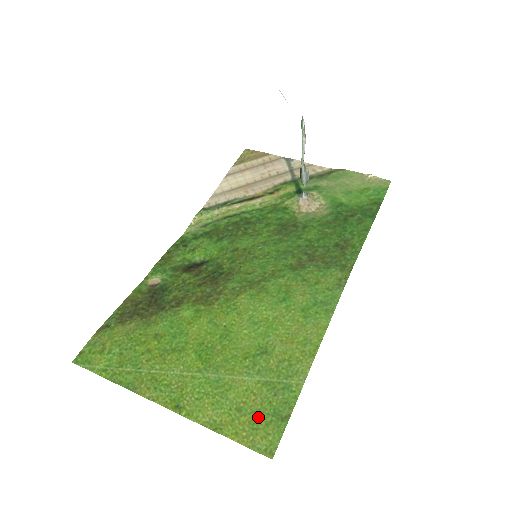
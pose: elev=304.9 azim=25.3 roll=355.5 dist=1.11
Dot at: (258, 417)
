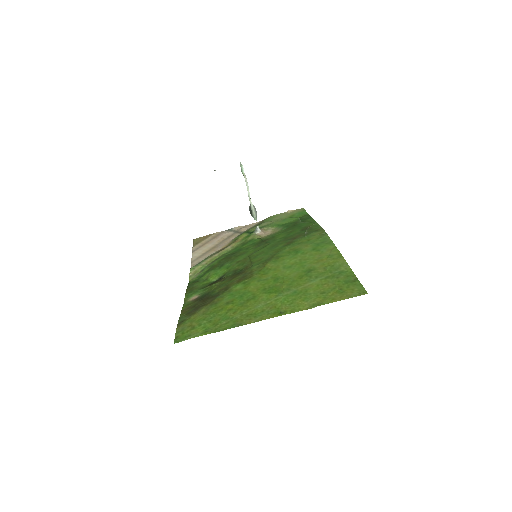
Dot at: (338, 288)
